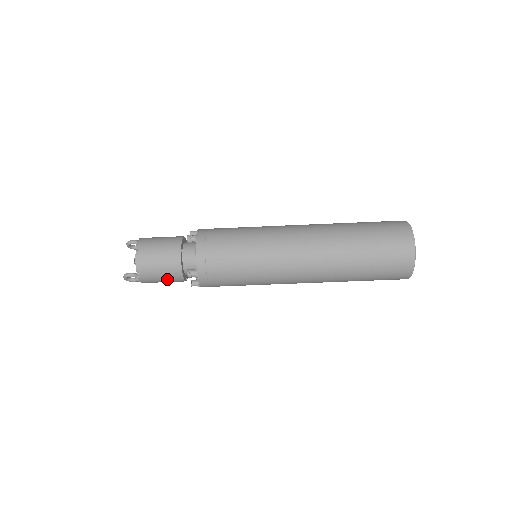
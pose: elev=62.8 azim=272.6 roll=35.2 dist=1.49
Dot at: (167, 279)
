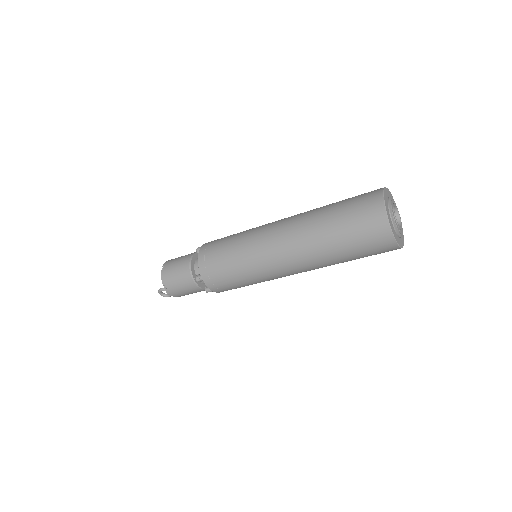
Dot at: (186, 288)
